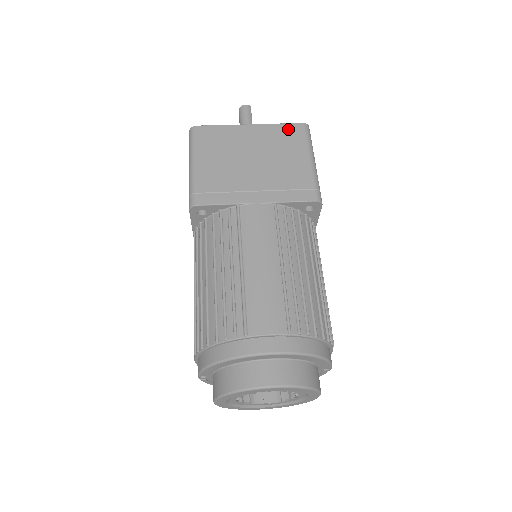
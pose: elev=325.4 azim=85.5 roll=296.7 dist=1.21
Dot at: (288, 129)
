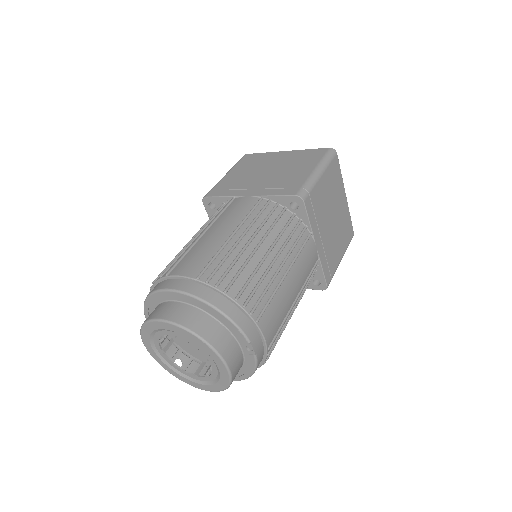
Dot at: (313, 152)
